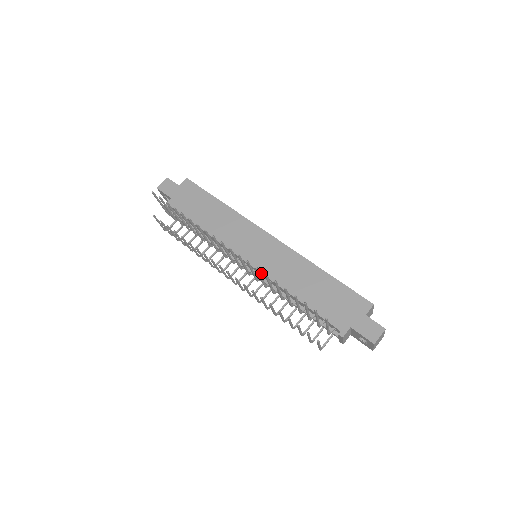
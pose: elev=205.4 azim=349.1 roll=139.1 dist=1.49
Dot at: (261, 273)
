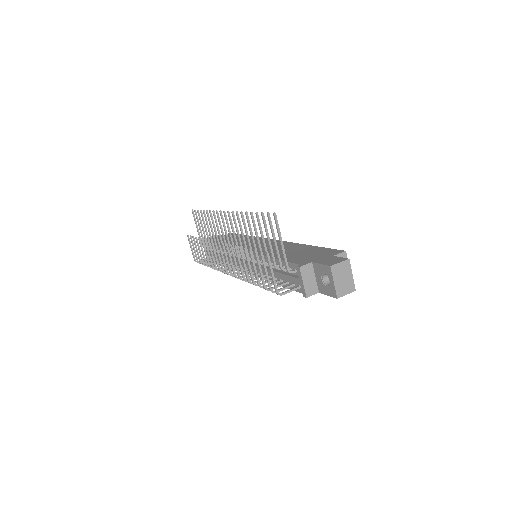
Dot at: occluded
